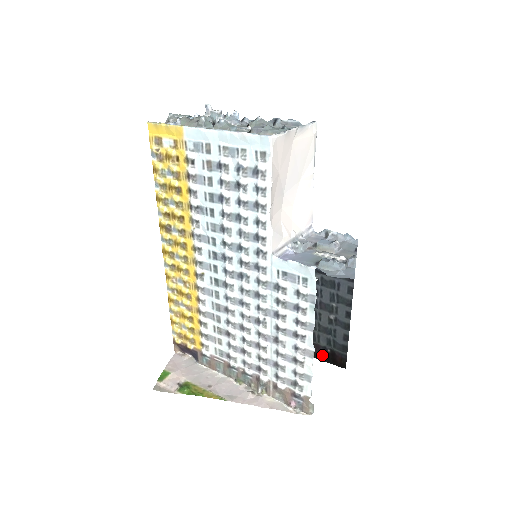
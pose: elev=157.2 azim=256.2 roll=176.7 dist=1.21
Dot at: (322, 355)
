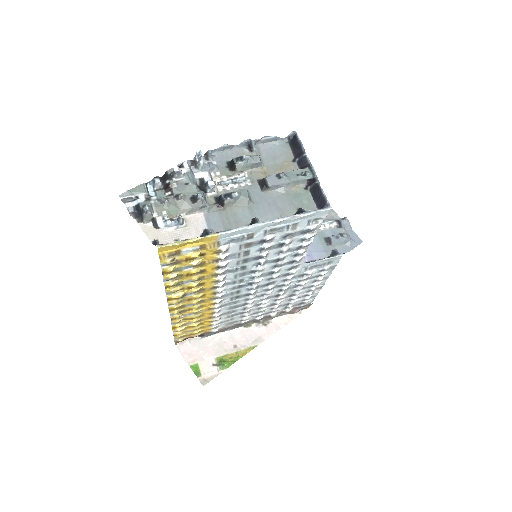
Dot at: occluded
